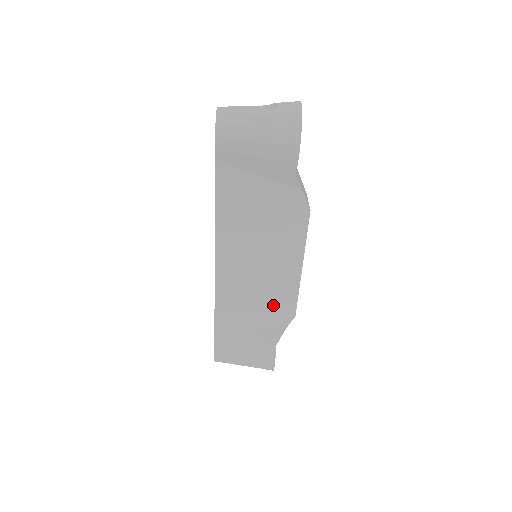
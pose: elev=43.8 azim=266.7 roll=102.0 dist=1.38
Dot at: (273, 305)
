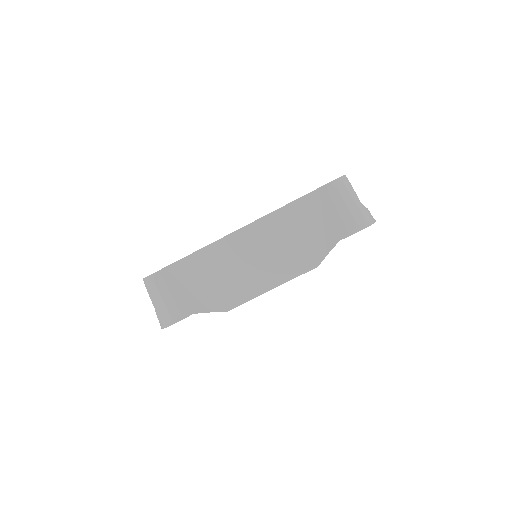
Dot at: (228, 289)
